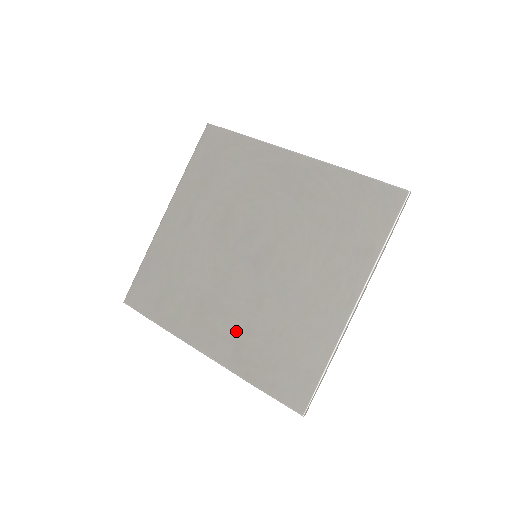
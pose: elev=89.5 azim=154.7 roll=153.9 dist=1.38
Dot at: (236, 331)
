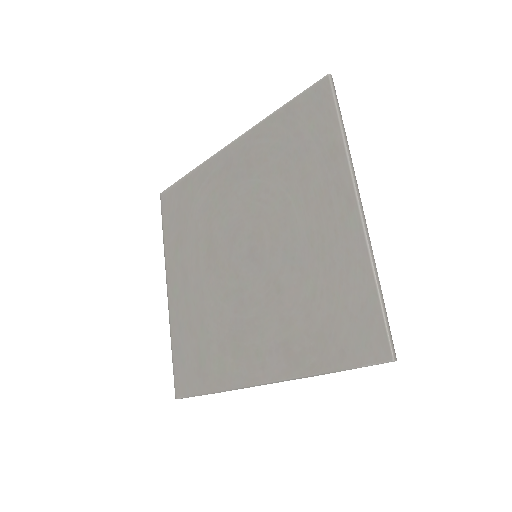
Dot at: (275, 334)
